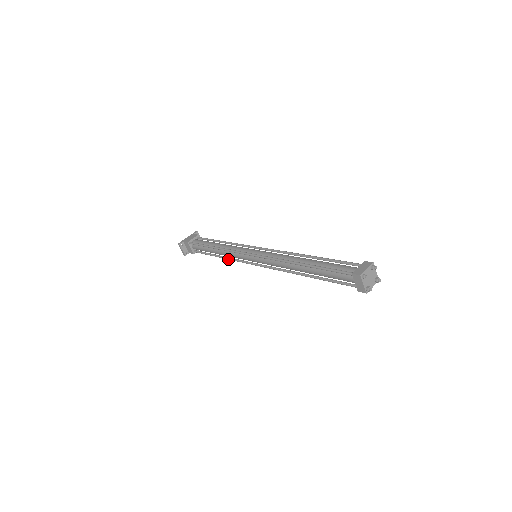
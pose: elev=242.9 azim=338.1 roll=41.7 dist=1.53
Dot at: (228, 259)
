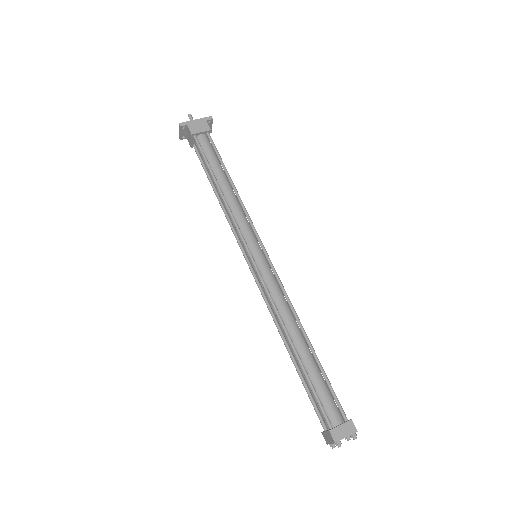
Dot at: (225, 215)
